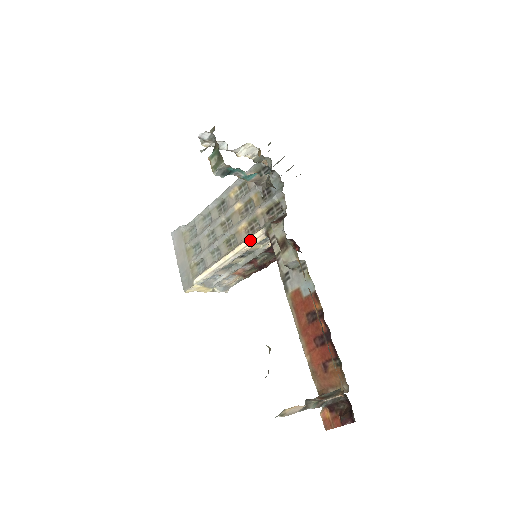
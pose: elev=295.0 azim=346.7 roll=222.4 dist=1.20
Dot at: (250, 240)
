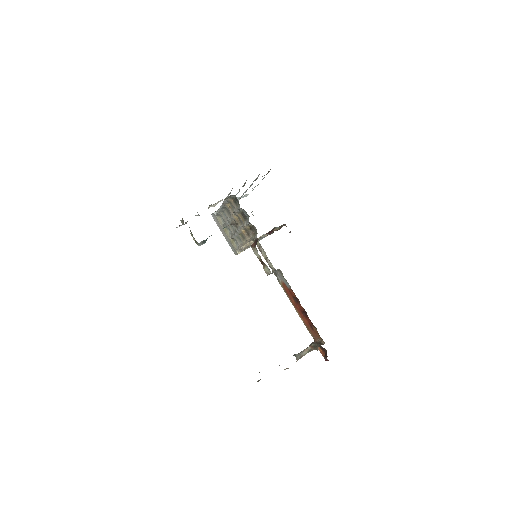
Dot at: (250, 243)
